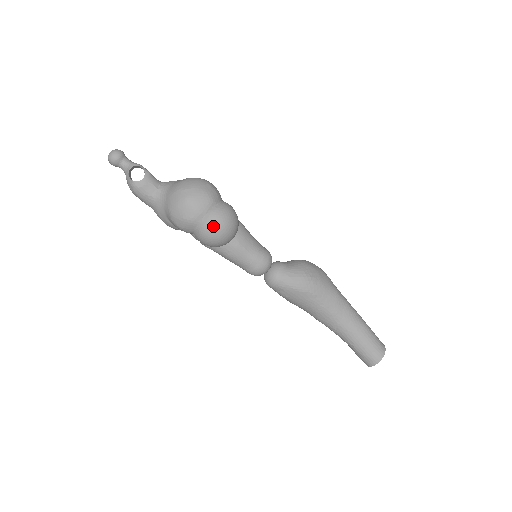
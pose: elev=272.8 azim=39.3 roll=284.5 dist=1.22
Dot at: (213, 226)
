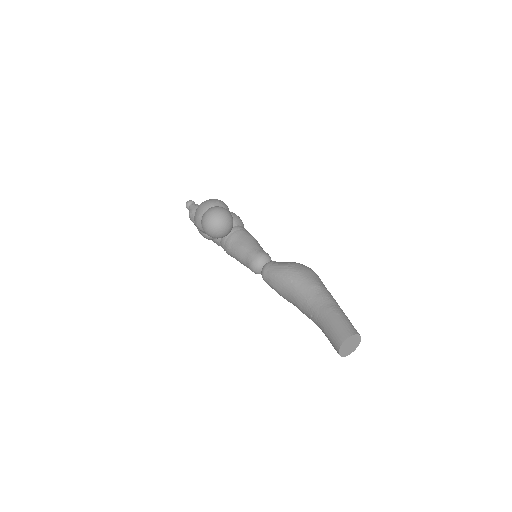
Dot at: (206, 215)
